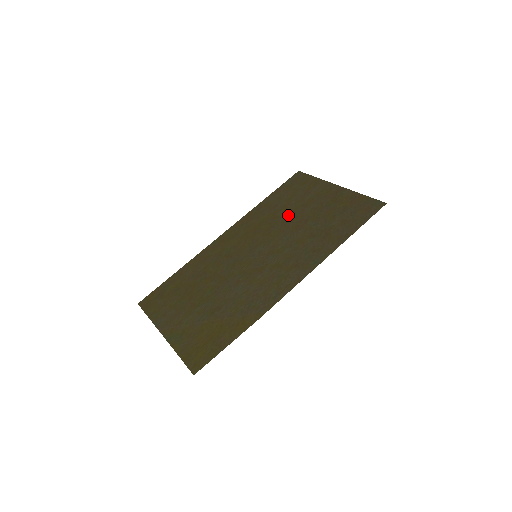
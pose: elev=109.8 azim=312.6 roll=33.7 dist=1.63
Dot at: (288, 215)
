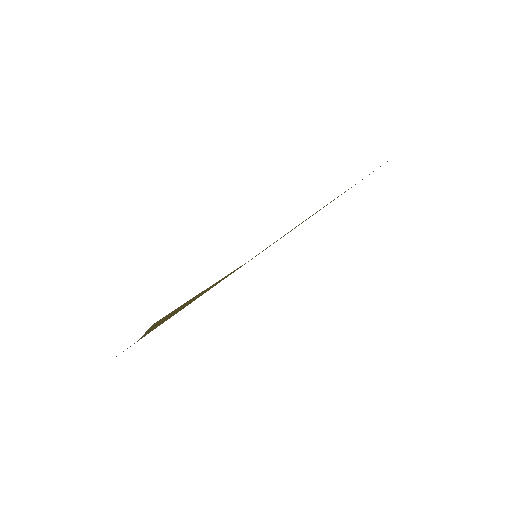
Dot at: occluded
